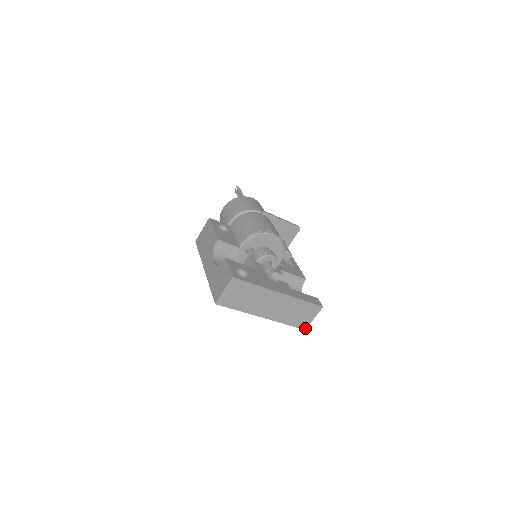
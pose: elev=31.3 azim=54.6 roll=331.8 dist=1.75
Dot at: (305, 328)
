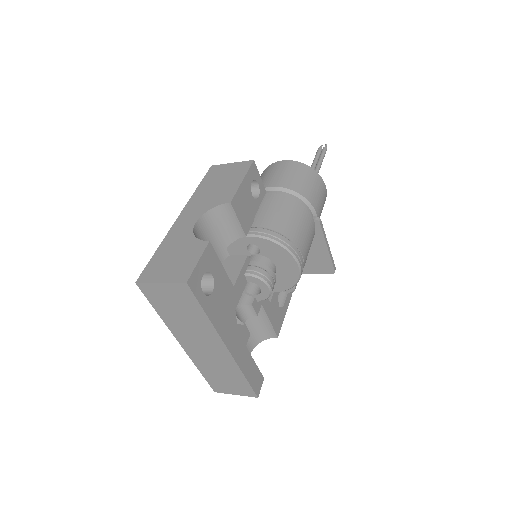
Dot at: (216, 391)
